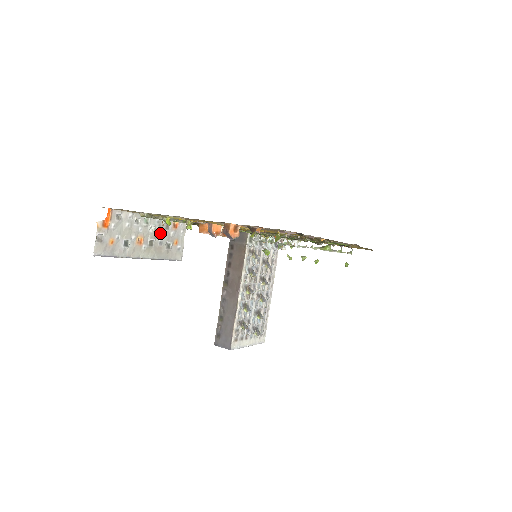
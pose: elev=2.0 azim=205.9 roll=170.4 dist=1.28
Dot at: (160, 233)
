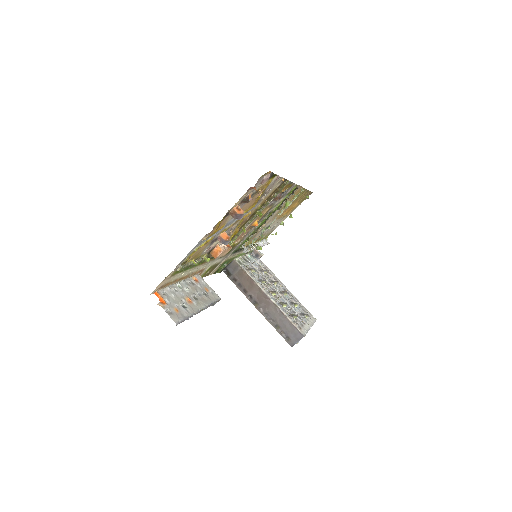
Dot at: (193, 290)
